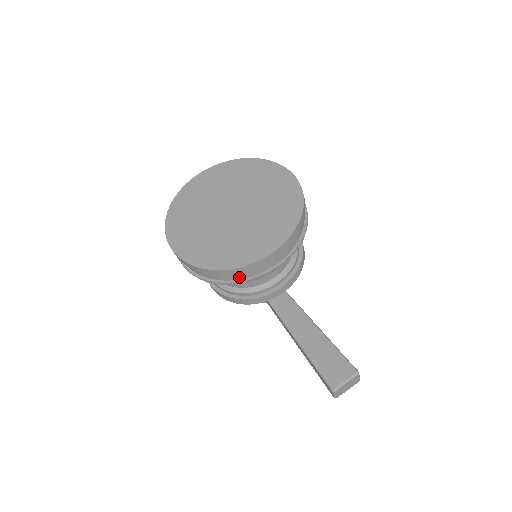
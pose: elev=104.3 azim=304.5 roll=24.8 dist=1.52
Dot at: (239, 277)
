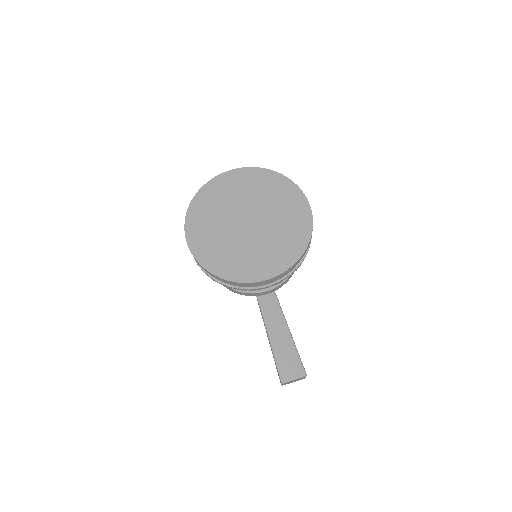
Dot at: (236, 285)
